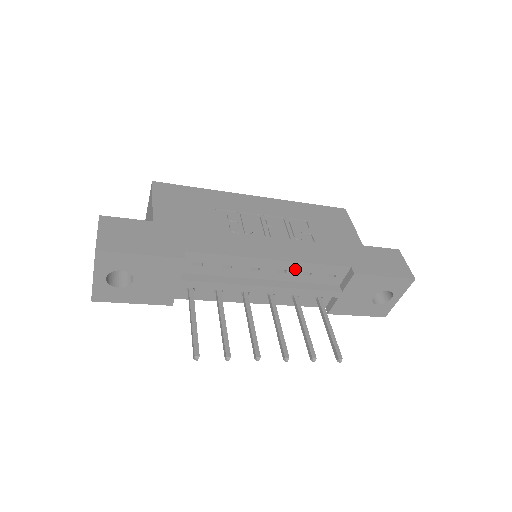
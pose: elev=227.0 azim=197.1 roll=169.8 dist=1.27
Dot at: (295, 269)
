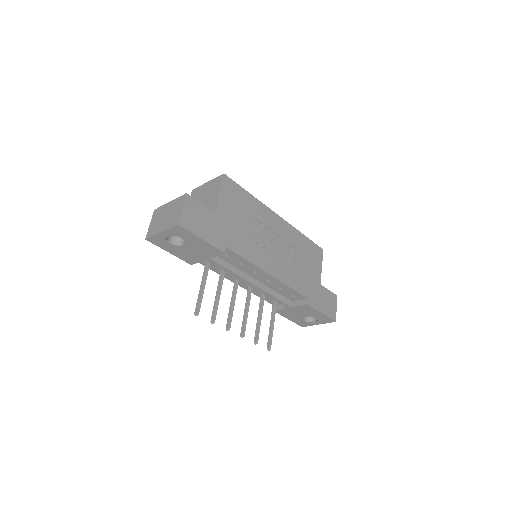
Dot at: (277, 284)
